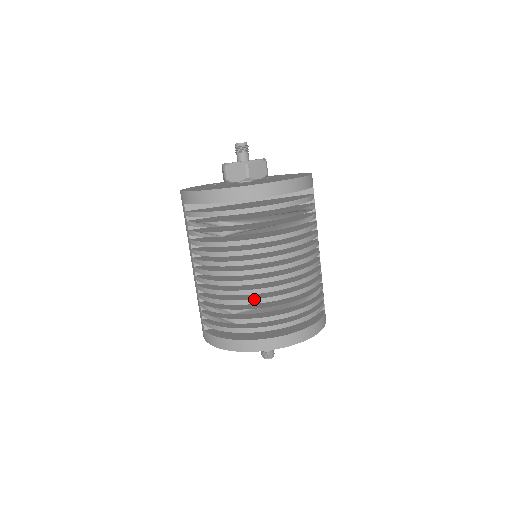
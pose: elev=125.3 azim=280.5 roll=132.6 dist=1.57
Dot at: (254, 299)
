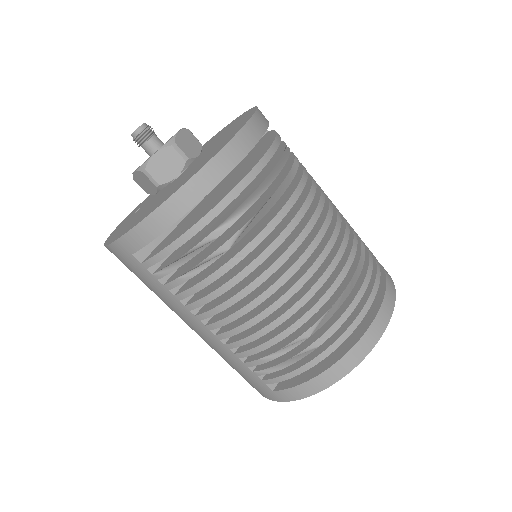
Dot at: (322, 297)
